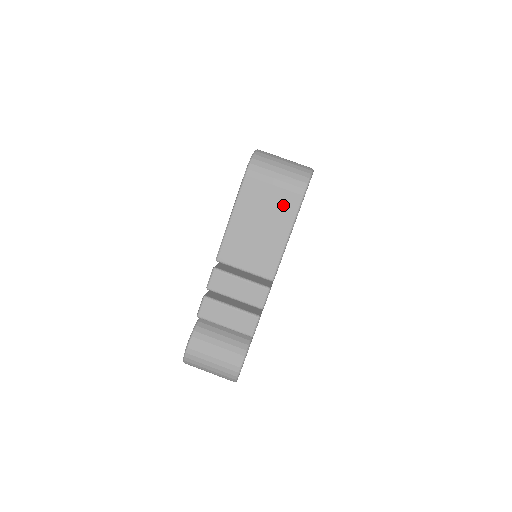
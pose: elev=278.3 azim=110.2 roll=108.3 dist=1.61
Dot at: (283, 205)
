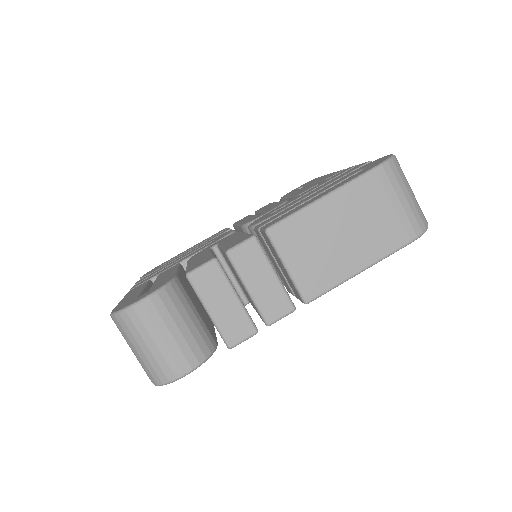
Dot at: (385, 233)
